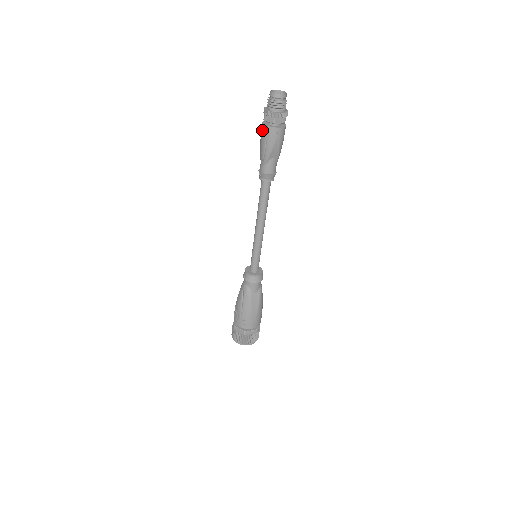
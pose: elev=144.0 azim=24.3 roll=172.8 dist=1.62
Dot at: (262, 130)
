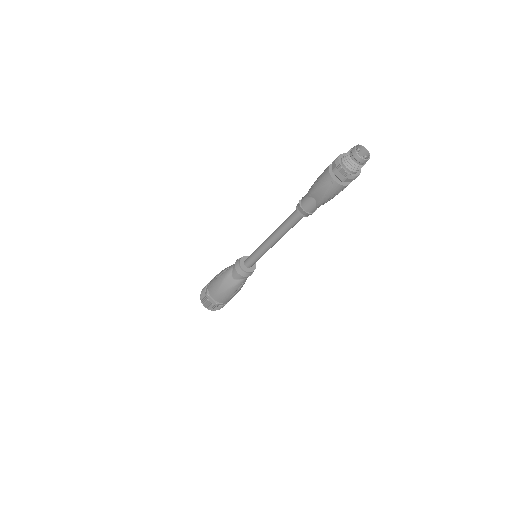
Dot at: (326, 168)
